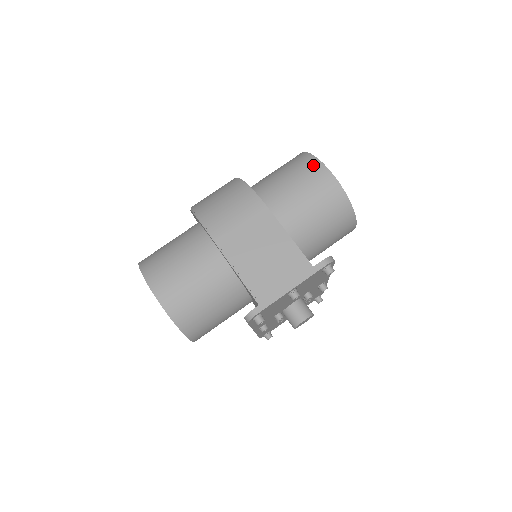
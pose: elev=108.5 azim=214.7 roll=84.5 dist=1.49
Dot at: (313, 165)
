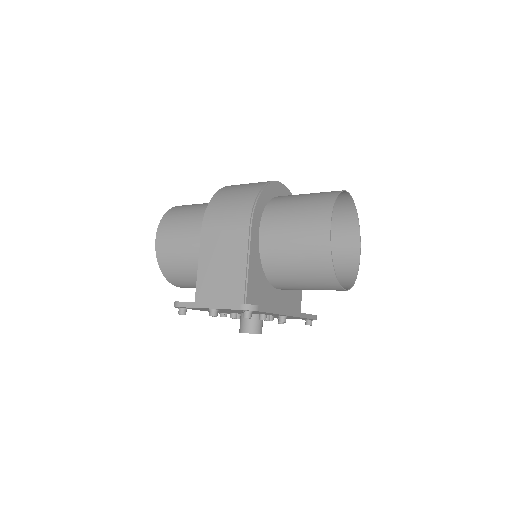
Dot at: (323, 213)
